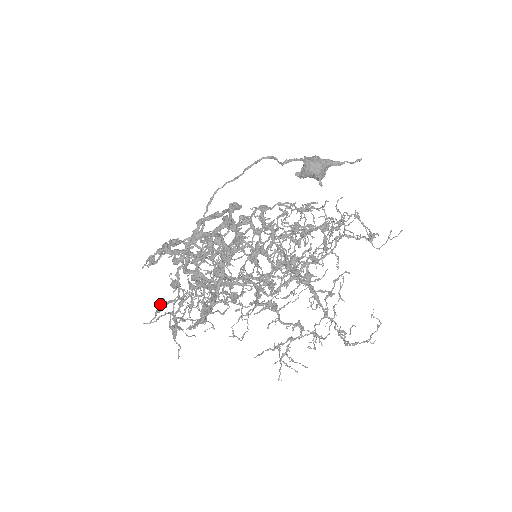
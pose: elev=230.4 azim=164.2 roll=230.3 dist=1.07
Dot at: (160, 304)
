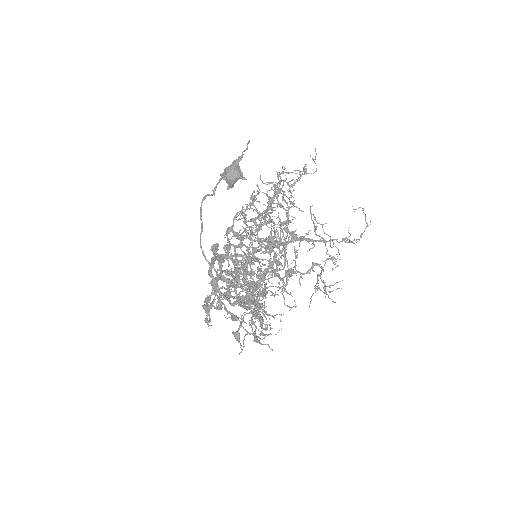
Dot at: (235, 336)
